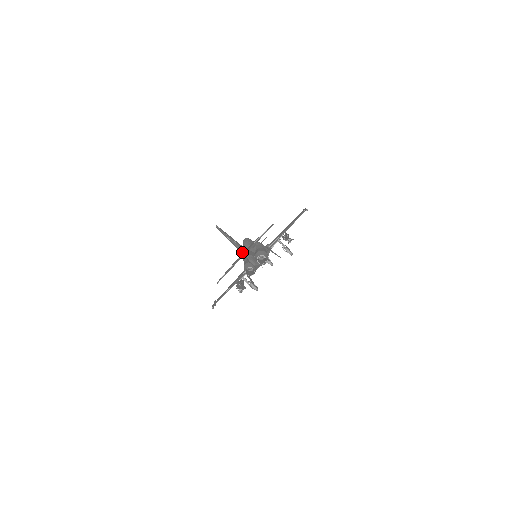
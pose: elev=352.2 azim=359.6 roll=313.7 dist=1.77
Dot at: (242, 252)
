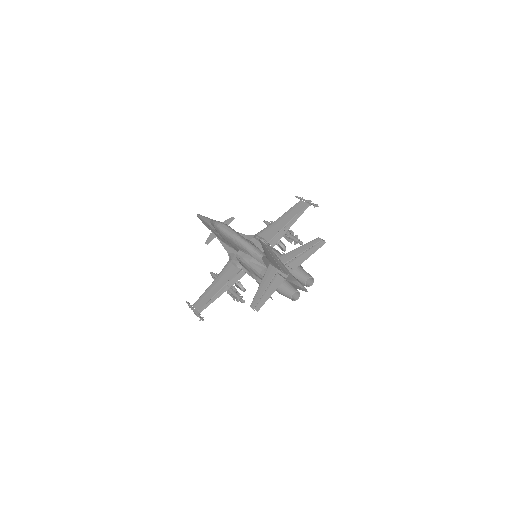
Dot at: (291, 274)
